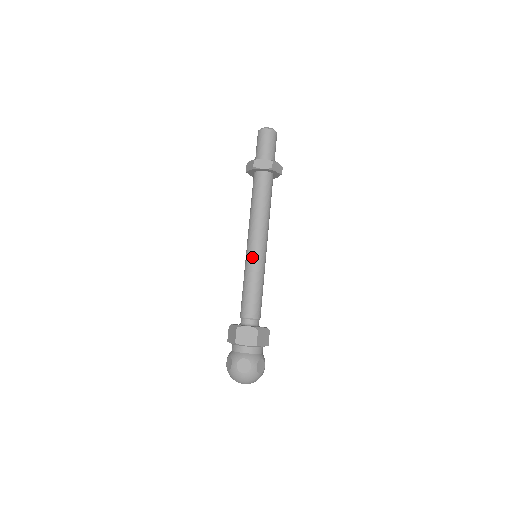
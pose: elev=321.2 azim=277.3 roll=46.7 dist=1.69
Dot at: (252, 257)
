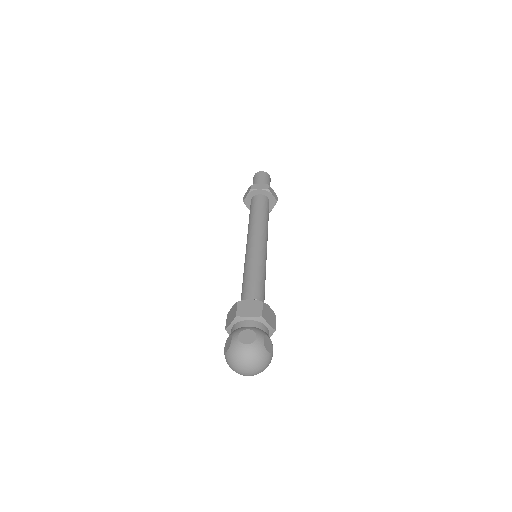
Dot at: (252, 250)
